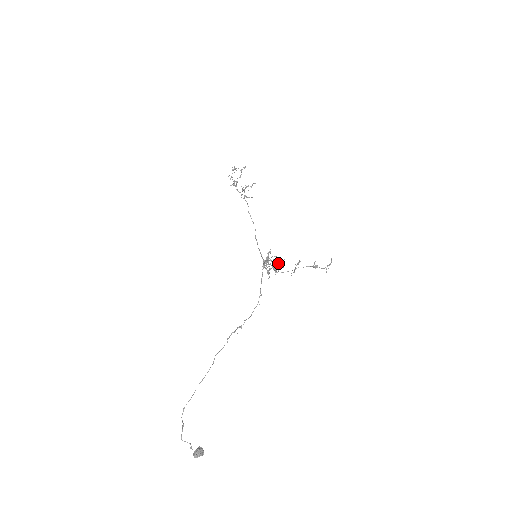
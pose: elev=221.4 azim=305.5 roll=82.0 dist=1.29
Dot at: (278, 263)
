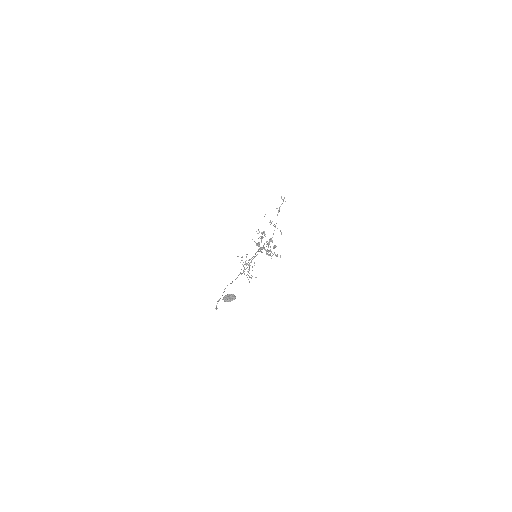
Dot at: occluded
